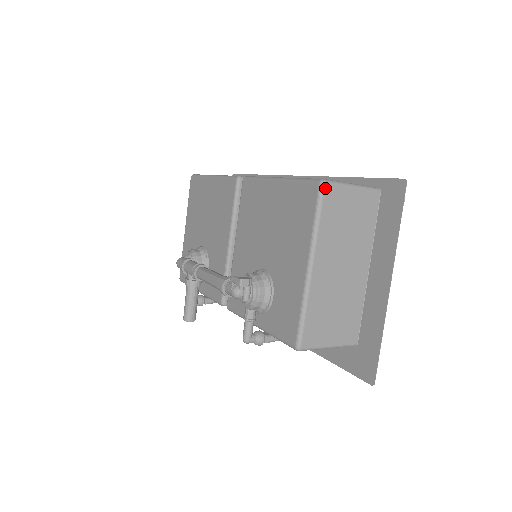
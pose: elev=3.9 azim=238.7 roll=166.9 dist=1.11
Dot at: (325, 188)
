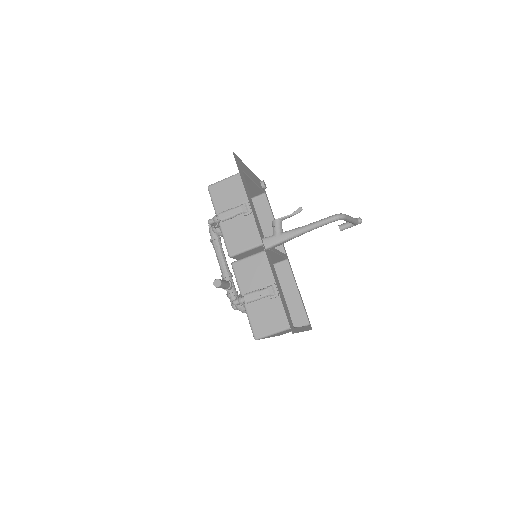
Dot at: occluded
